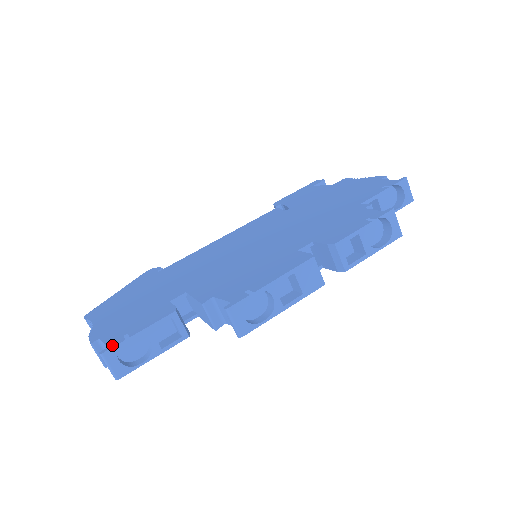
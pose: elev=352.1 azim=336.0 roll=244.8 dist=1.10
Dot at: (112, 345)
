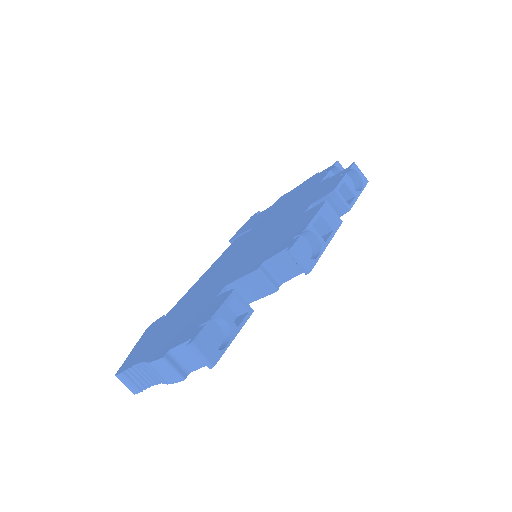
Dot at: (195, 334)
